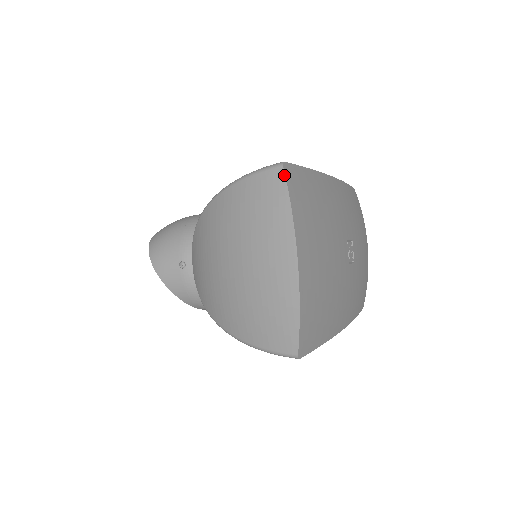
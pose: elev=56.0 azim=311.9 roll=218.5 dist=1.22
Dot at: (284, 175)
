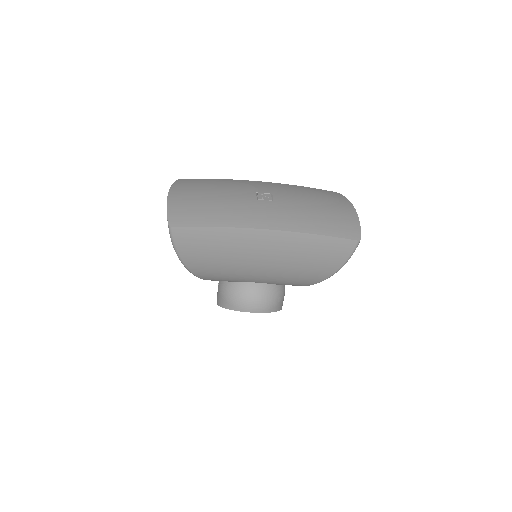
Dot at: (177, 180)
